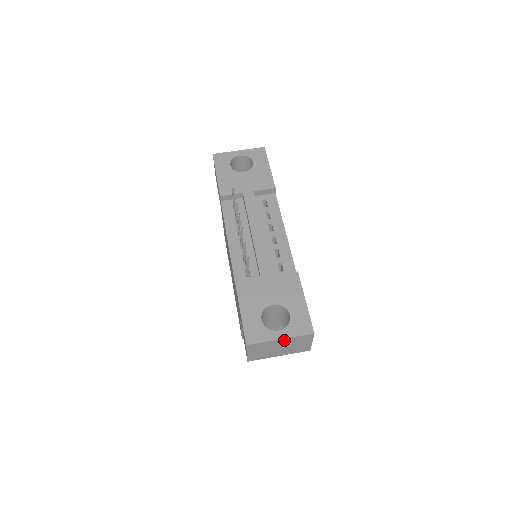
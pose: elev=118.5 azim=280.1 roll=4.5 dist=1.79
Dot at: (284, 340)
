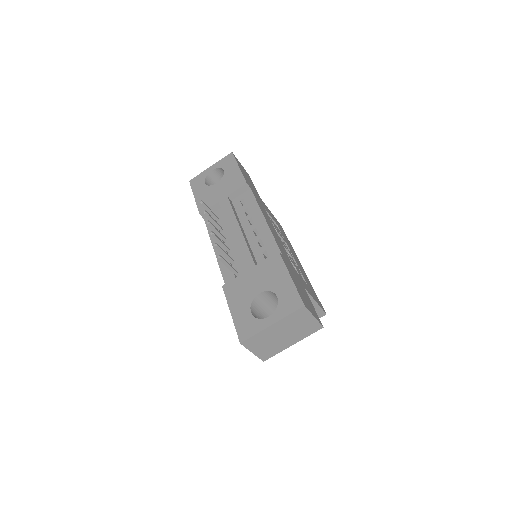
Dot at: (277, 324)
